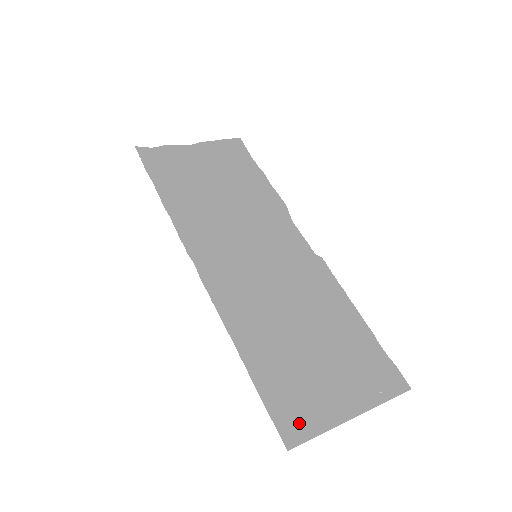
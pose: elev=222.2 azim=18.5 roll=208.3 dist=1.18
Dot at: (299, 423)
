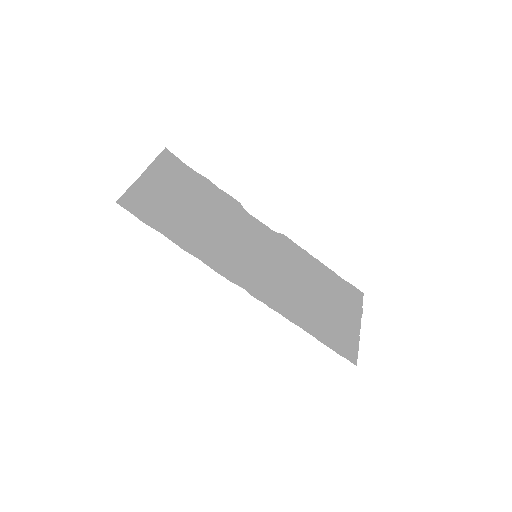
Dot at: (347, 348)
